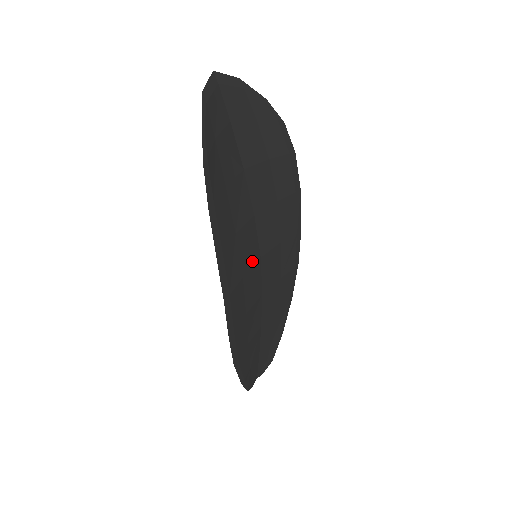
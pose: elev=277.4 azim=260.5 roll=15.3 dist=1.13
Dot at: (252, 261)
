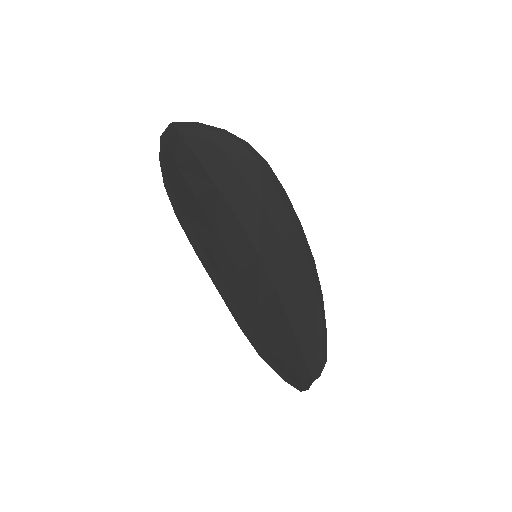
Dot at: (248, 259)
